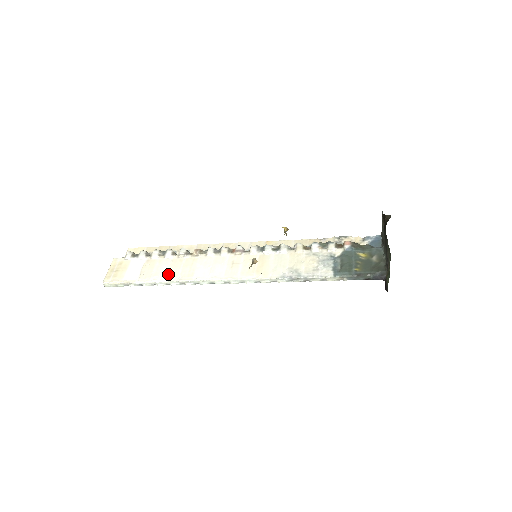
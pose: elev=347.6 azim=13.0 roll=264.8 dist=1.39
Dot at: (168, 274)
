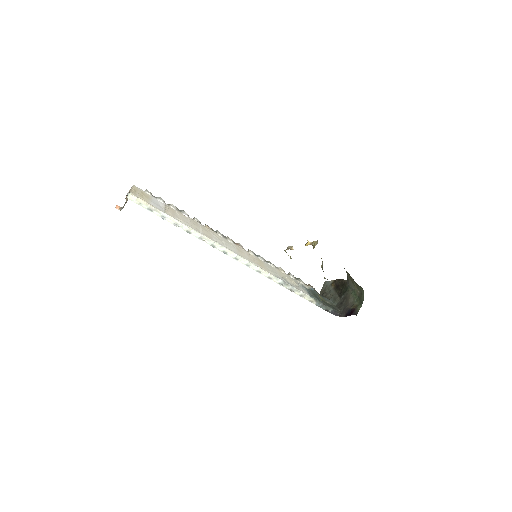
Dot at: (190, 225)
